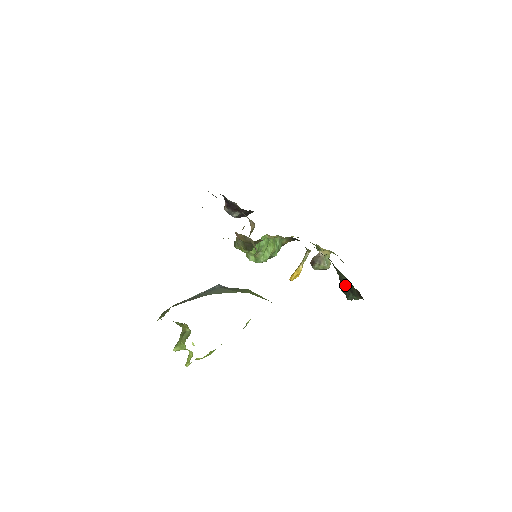
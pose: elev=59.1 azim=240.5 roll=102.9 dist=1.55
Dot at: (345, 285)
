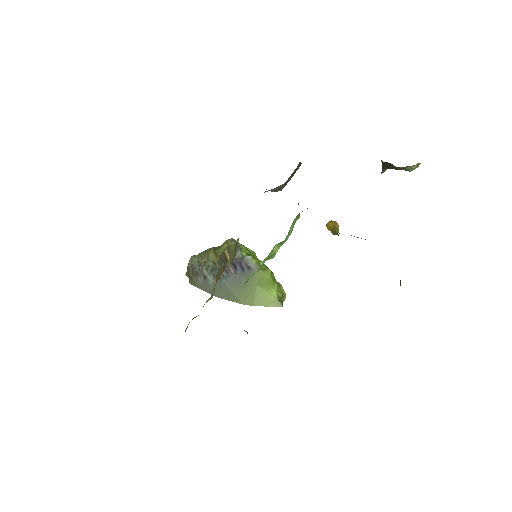
Dot at: occluded
